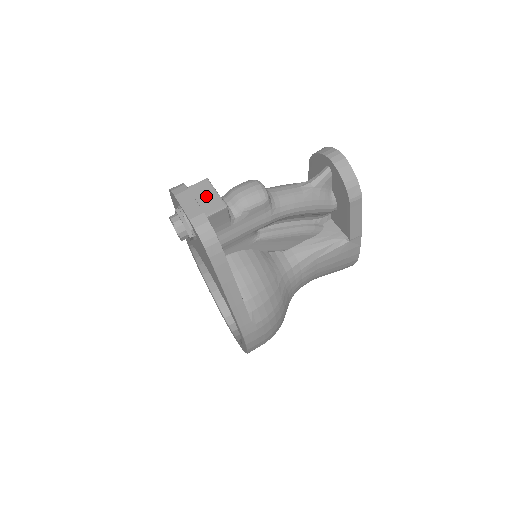
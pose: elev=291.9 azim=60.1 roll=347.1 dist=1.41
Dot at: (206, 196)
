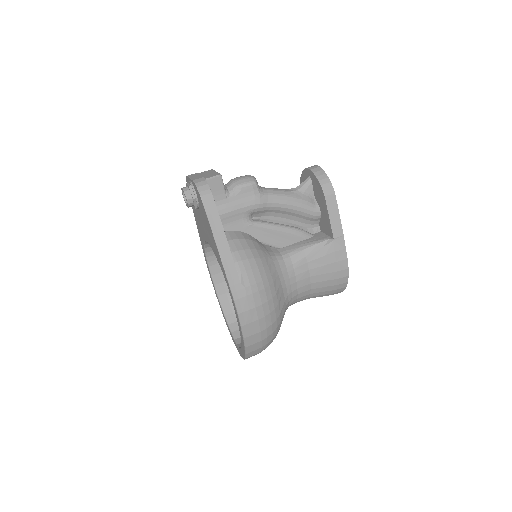
Dot at: (208, 174)
